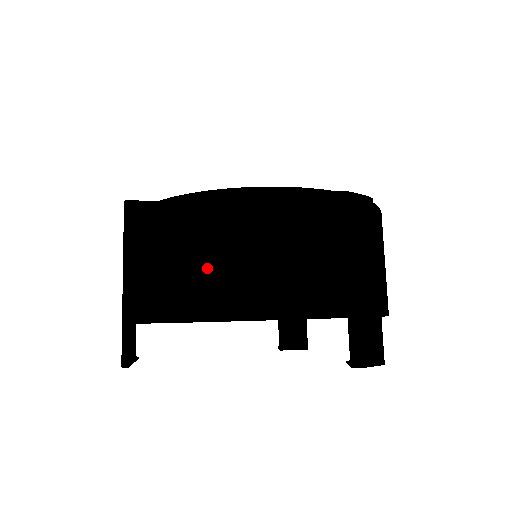
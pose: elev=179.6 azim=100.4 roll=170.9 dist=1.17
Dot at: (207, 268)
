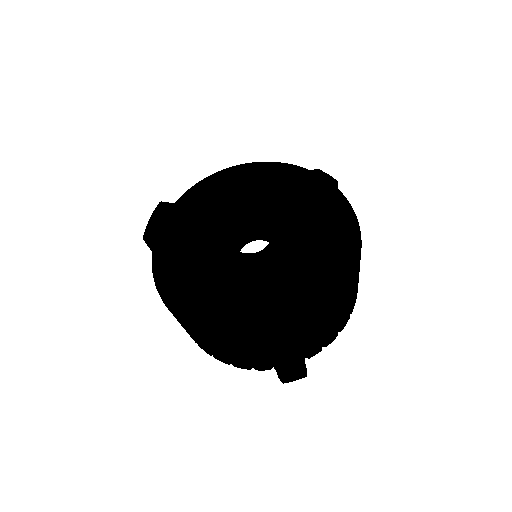
Dot at: (190, 335)
